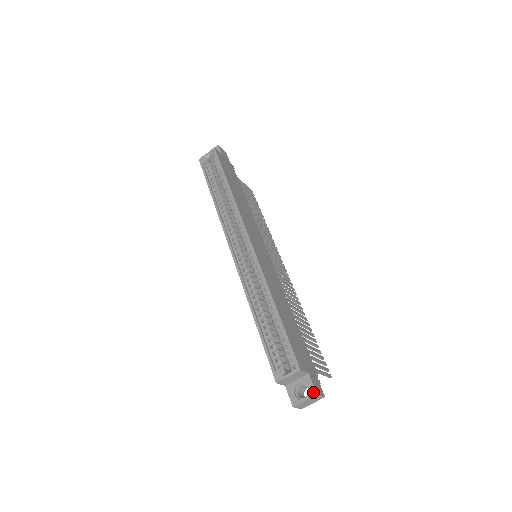
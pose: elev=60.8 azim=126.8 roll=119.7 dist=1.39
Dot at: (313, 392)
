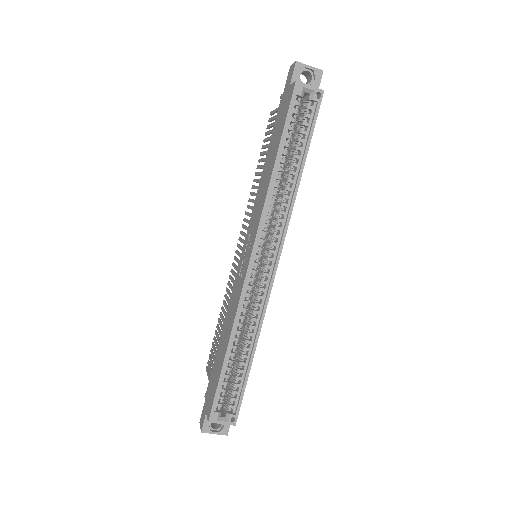
Dot at: (226, 432)
